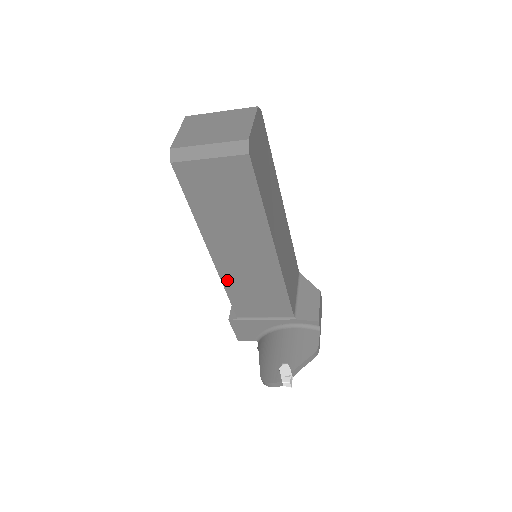
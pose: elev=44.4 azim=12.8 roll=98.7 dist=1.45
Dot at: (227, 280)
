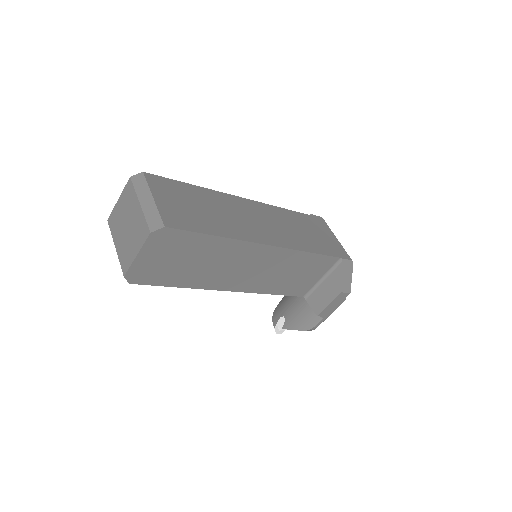
Dot at: occluded
